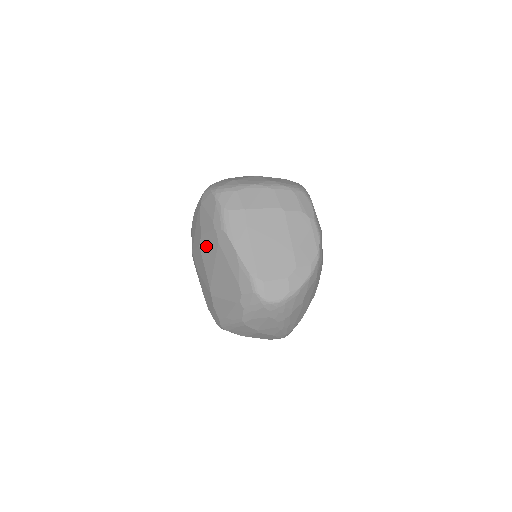
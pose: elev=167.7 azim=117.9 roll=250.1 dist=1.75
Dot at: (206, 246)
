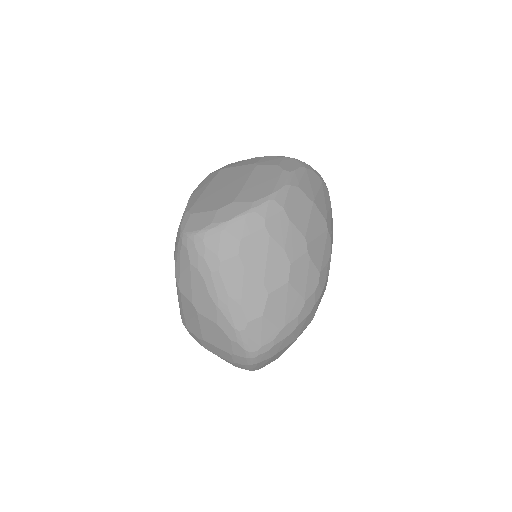
Dot at: occluded
